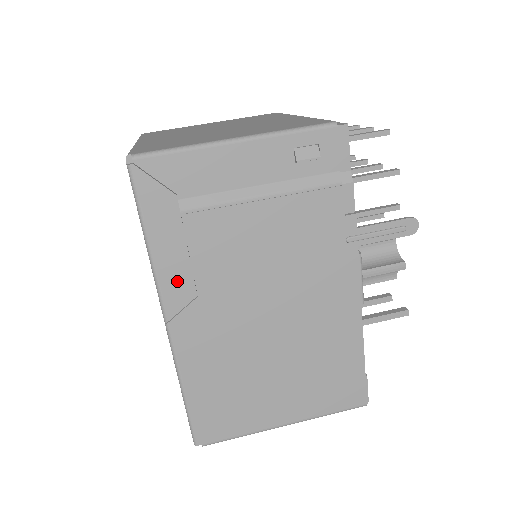
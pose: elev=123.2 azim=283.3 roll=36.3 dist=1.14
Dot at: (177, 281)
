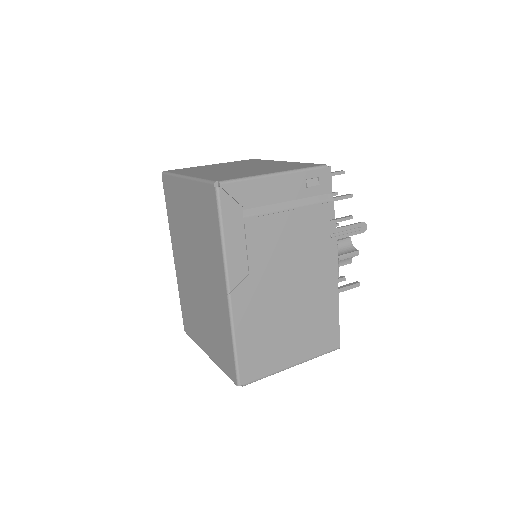
Dot at: (238, 264)
